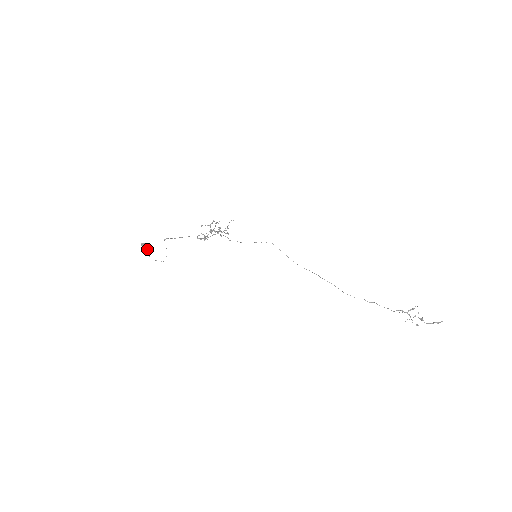
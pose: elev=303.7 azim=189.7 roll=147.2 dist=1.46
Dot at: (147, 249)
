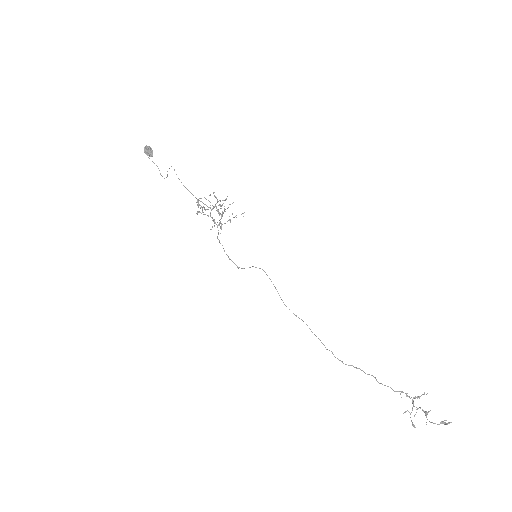
Dot at: (149, 155)
